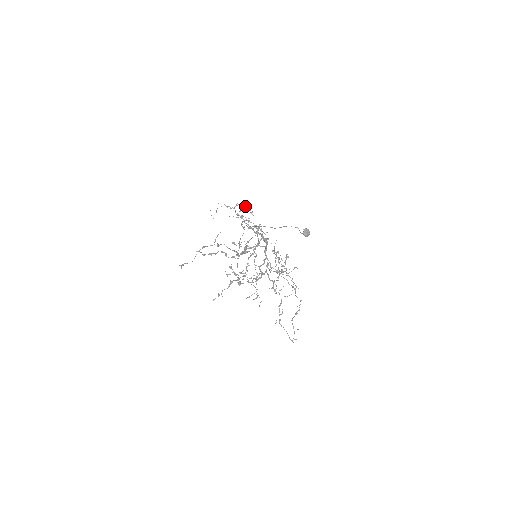
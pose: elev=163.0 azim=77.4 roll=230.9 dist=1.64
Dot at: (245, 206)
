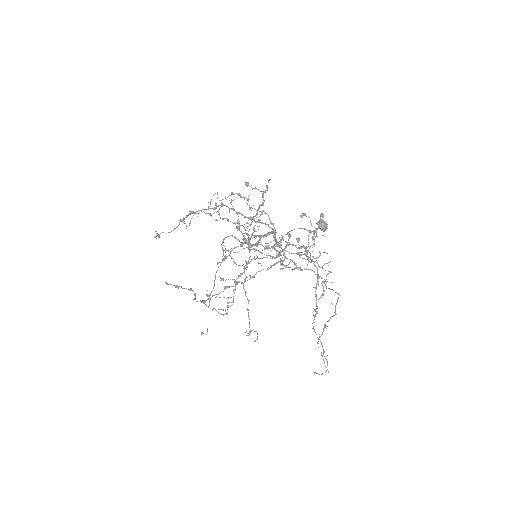
Dot at: occluded
